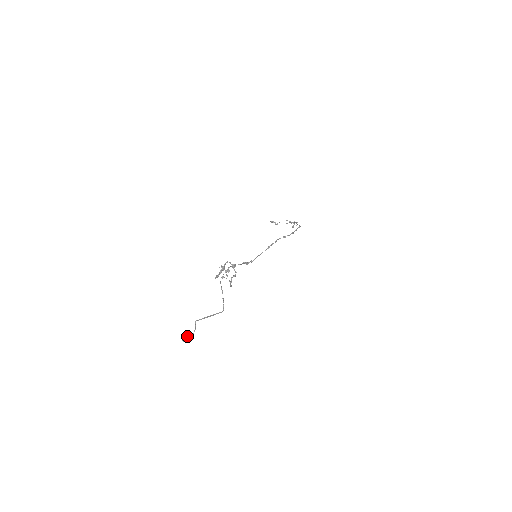
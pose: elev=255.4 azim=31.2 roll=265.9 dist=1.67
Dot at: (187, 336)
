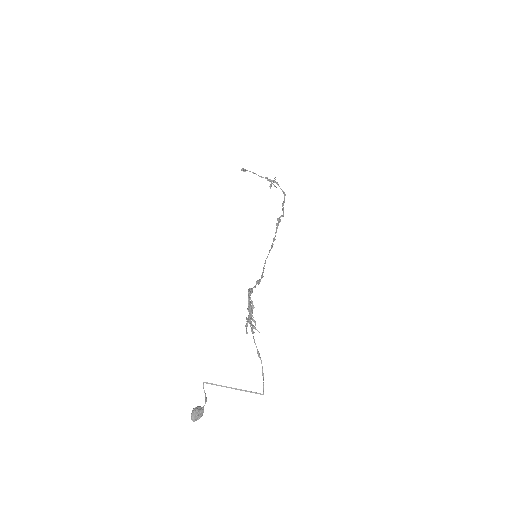
Dot at: (198, 413)
